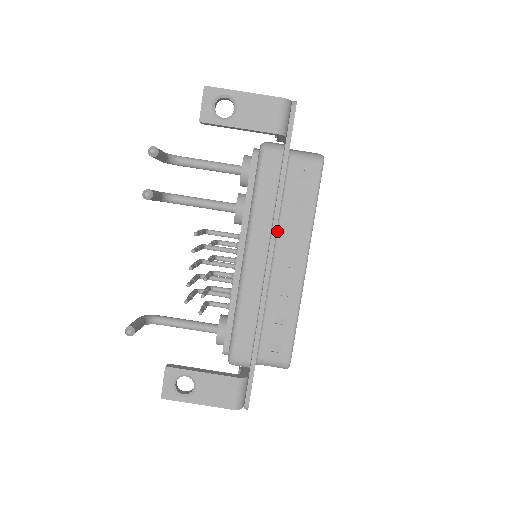
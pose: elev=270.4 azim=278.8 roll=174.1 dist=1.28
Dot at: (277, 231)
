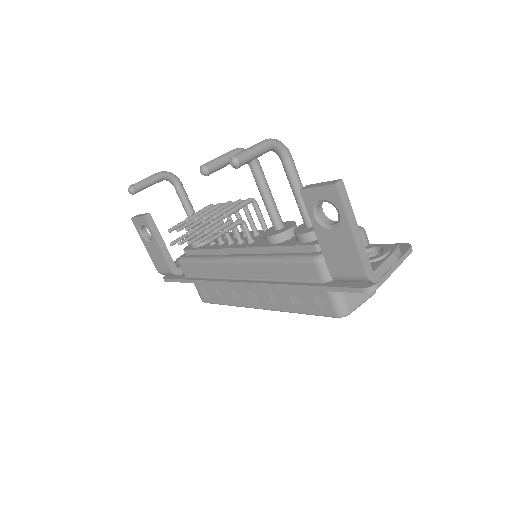
Dot at: occluded
